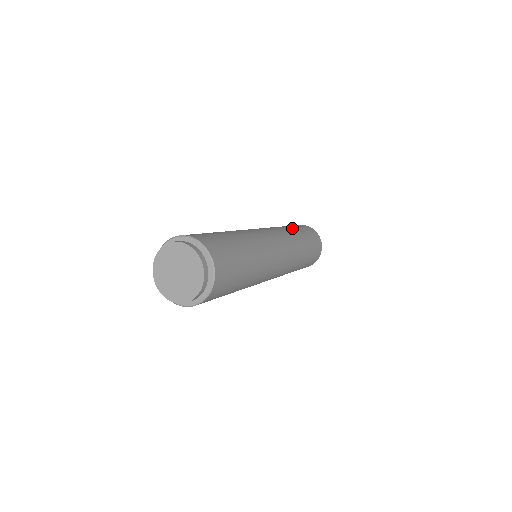
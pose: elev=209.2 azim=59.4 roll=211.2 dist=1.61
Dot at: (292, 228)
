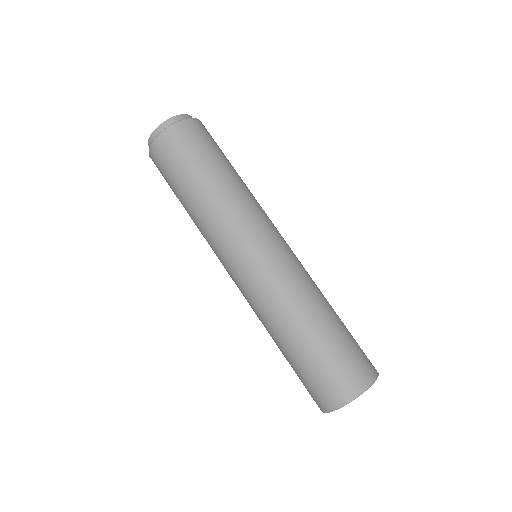
Dot at: occluded
